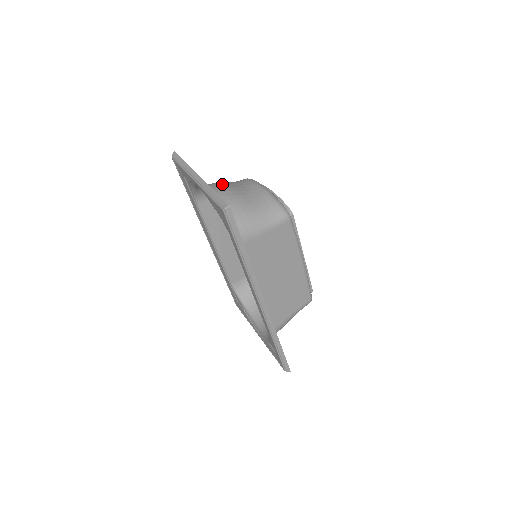
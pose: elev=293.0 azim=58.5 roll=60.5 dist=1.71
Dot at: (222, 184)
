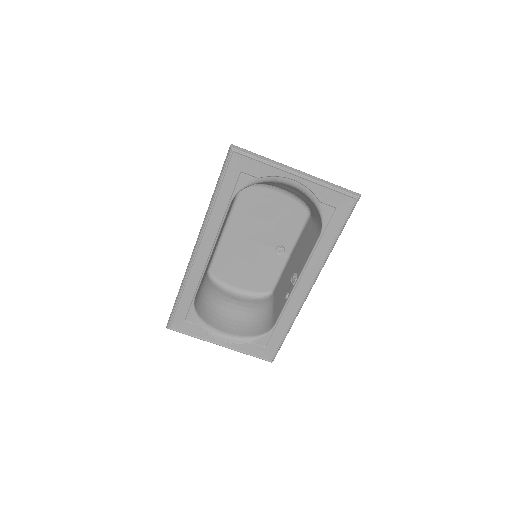
Dot at: occluded
